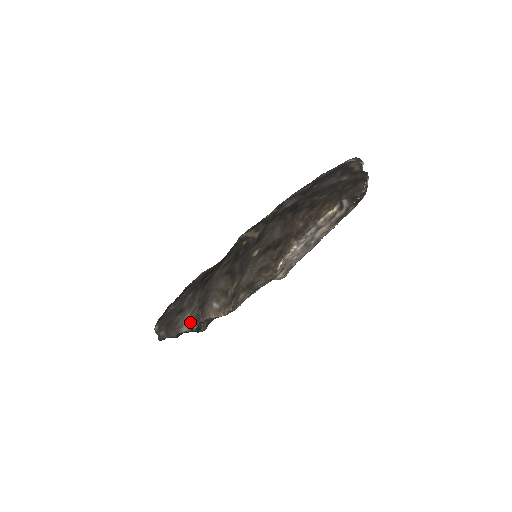
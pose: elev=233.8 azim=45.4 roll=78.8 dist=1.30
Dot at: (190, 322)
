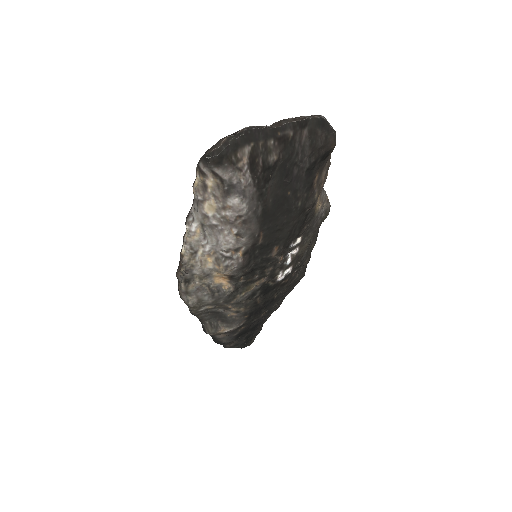
Dot at: occluded
